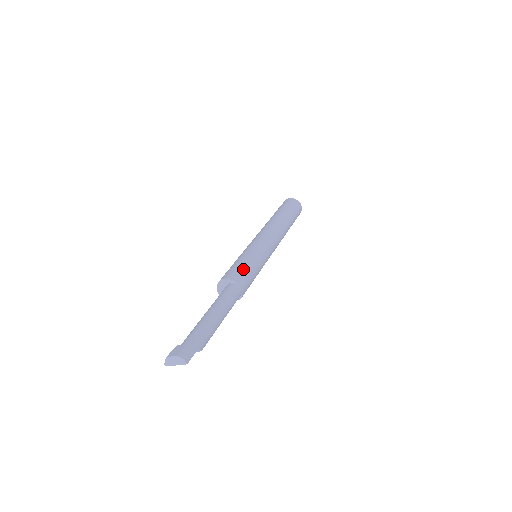
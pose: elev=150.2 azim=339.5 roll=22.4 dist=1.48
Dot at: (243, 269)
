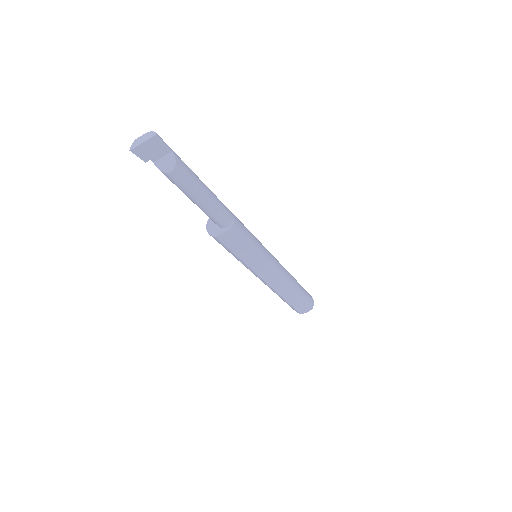
Dot at: occluded
